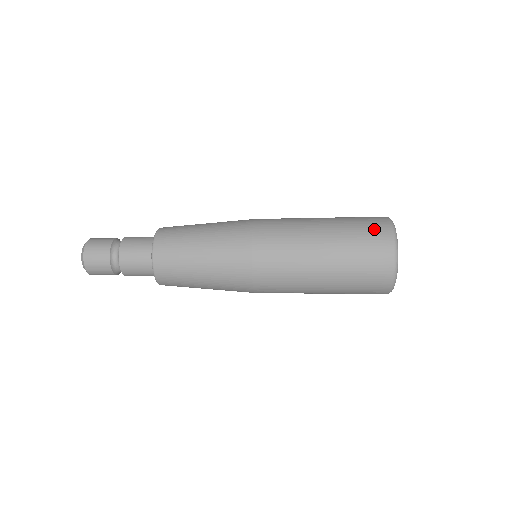
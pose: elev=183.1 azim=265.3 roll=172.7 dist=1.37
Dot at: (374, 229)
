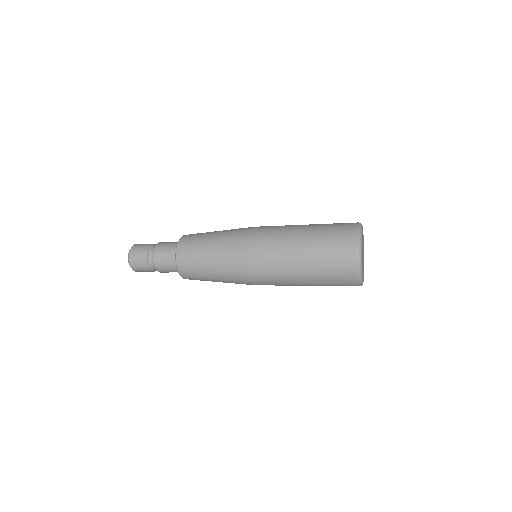
Dot at: (343, 228)
